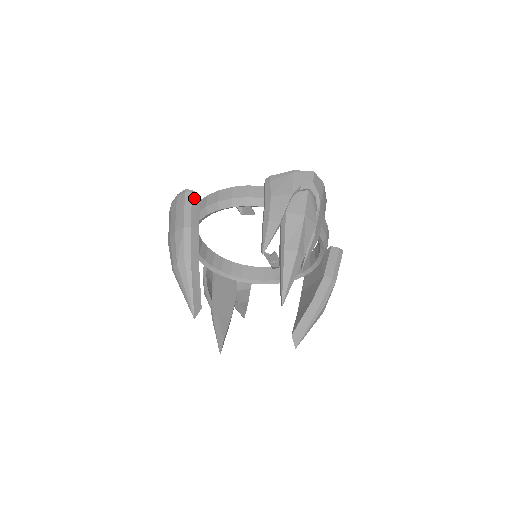
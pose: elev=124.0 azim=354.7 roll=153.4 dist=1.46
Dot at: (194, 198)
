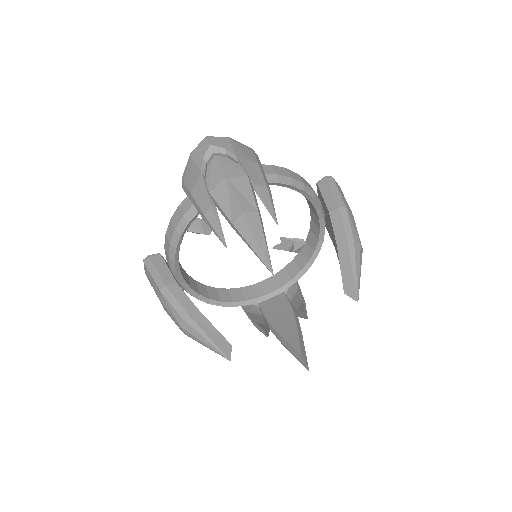
Dot at: (154, 260)
